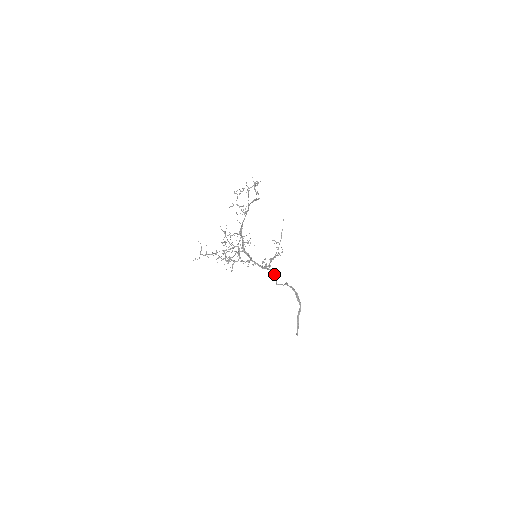
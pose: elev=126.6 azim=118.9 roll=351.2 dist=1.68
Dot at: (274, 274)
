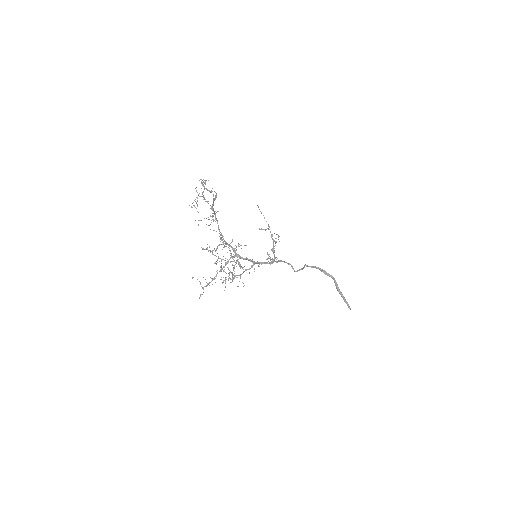
Dot at: occluded
